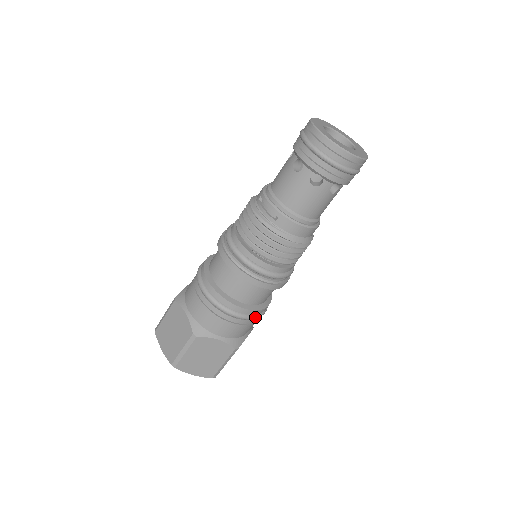
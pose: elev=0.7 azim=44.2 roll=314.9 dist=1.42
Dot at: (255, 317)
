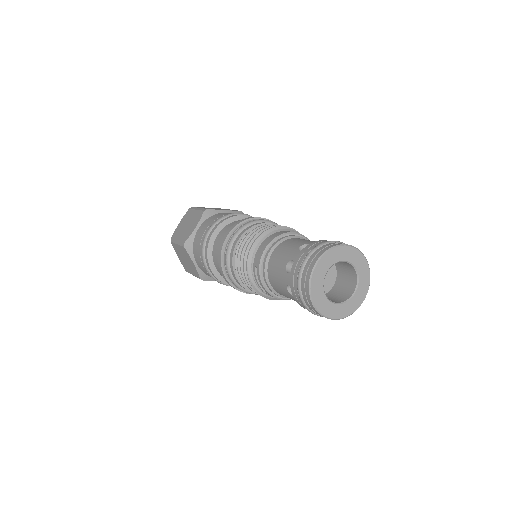
Dot at: occluded
